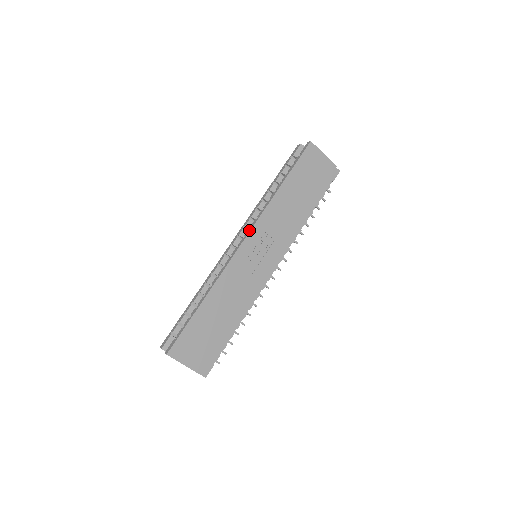
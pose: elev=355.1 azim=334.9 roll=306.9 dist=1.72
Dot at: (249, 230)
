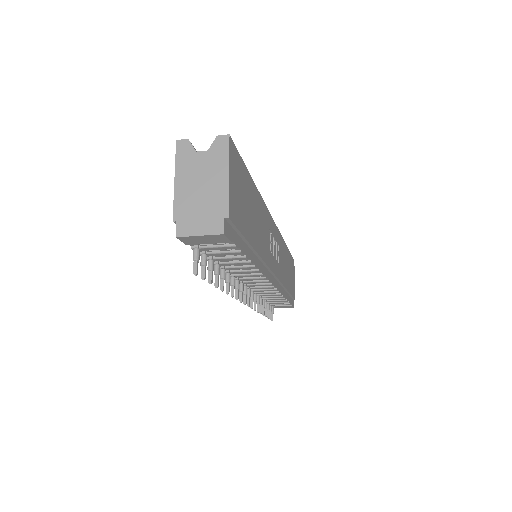
Dot at: occluded
